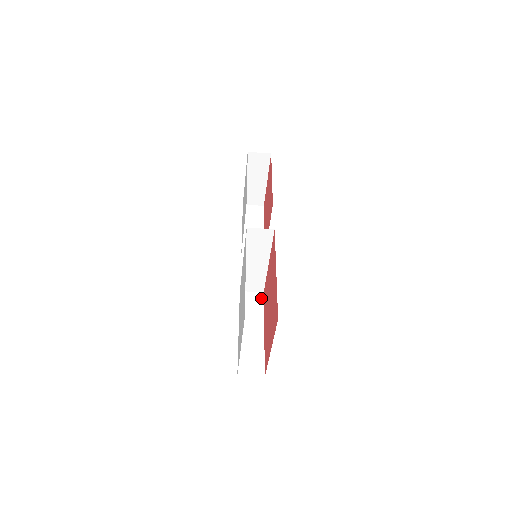
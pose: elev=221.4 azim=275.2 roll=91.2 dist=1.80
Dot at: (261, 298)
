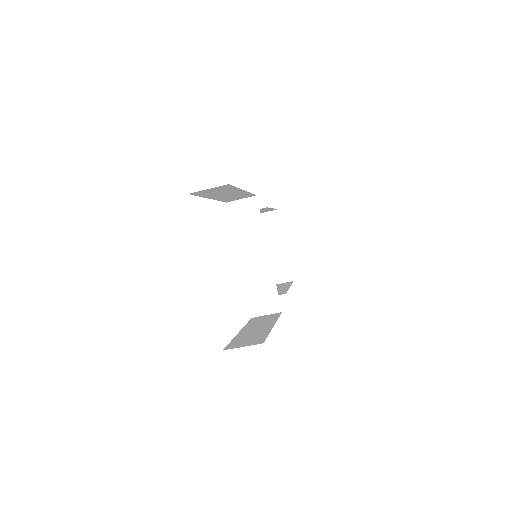
Dot at: (277, 314)
